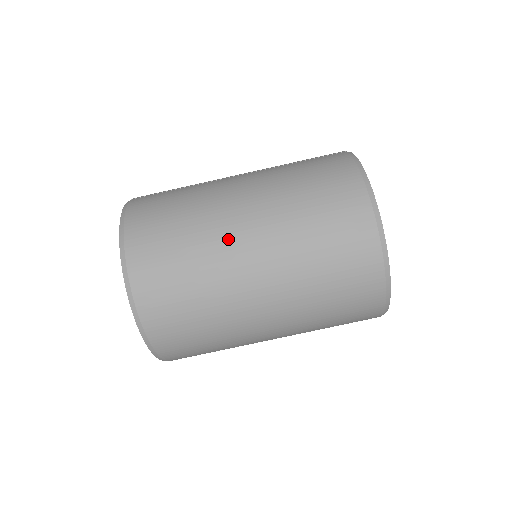
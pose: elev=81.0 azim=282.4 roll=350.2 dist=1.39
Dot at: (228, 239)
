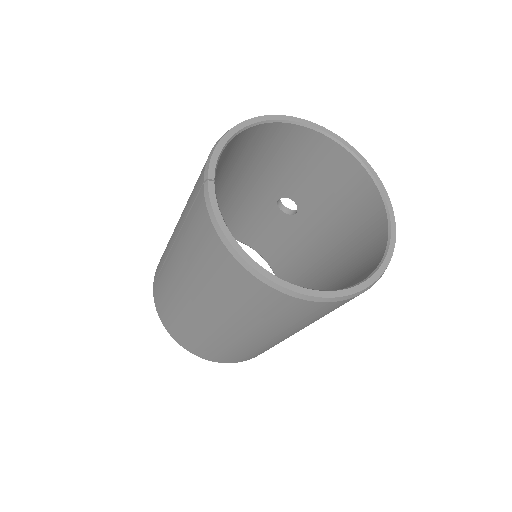
Dot at: (209, 328)
